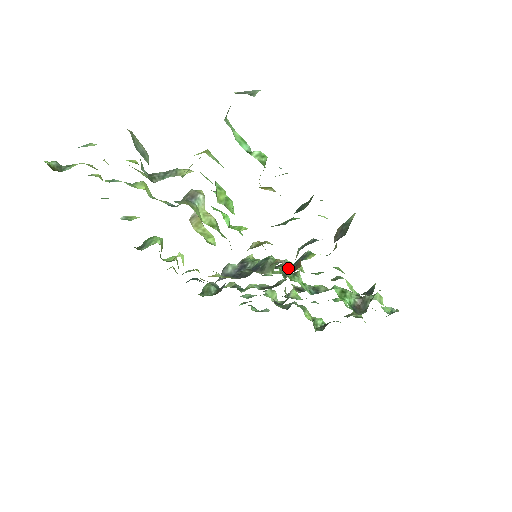
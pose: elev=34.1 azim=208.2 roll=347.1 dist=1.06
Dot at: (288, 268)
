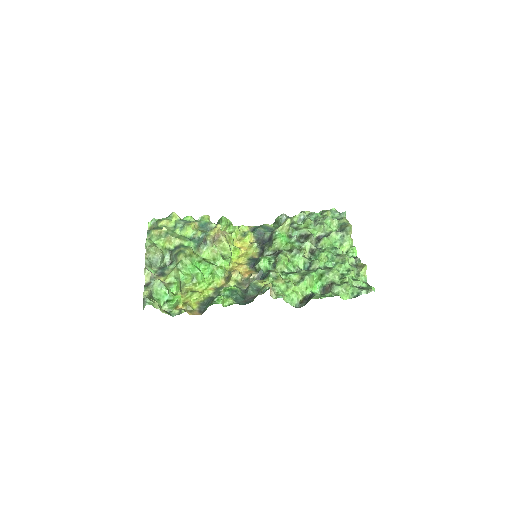
Dot at: occluded
